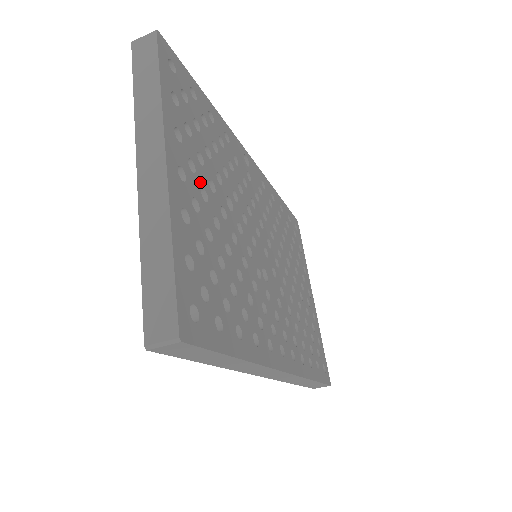
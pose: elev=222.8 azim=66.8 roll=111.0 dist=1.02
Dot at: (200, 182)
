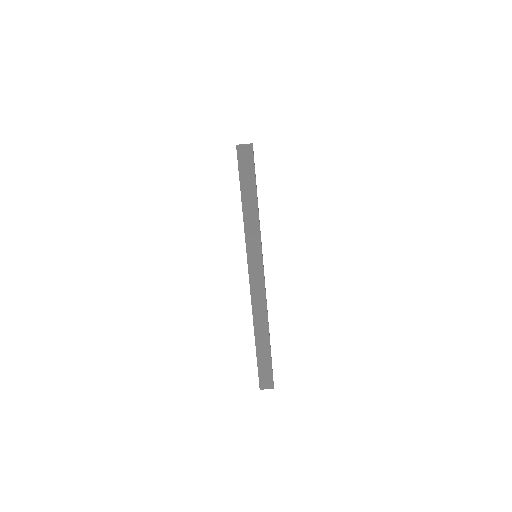
Dot at: occluded
